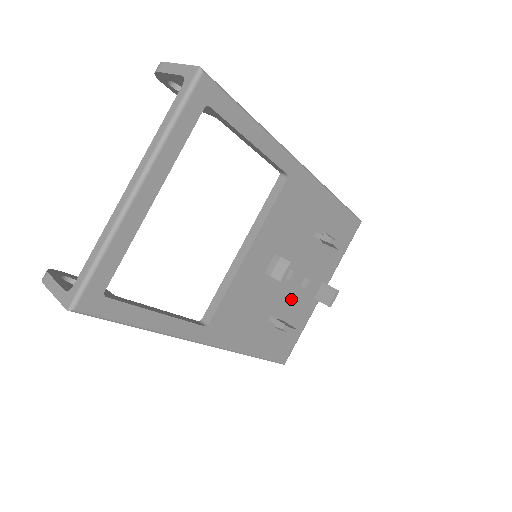
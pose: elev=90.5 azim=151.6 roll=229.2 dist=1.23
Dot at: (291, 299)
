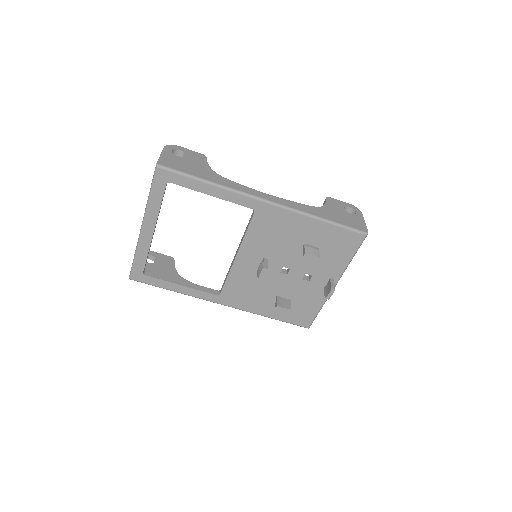
Dot at: (295, 287)
